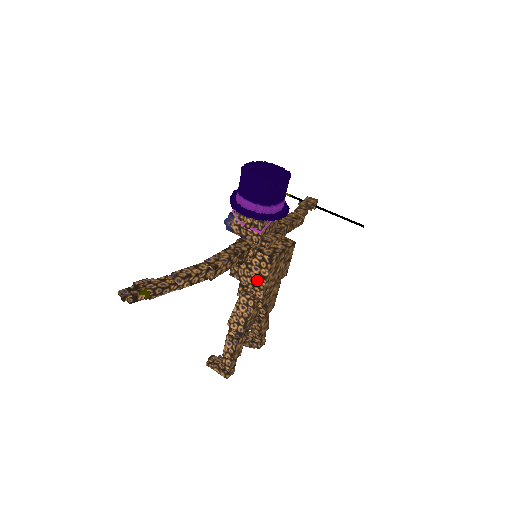
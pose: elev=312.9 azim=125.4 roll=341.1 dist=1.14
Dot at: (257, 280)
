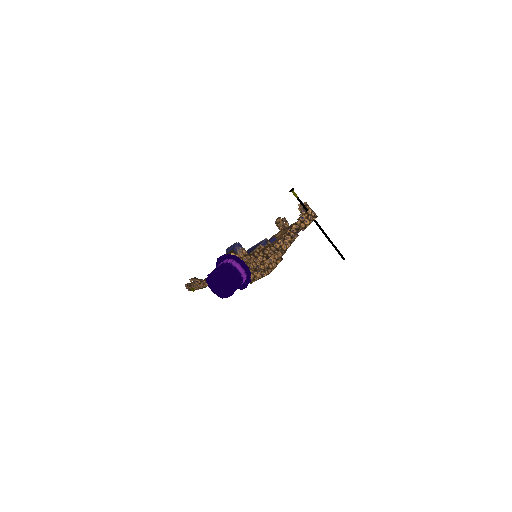
Dot at: occluded
